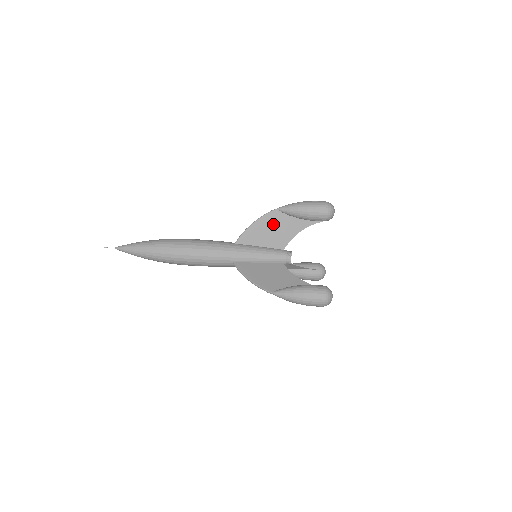
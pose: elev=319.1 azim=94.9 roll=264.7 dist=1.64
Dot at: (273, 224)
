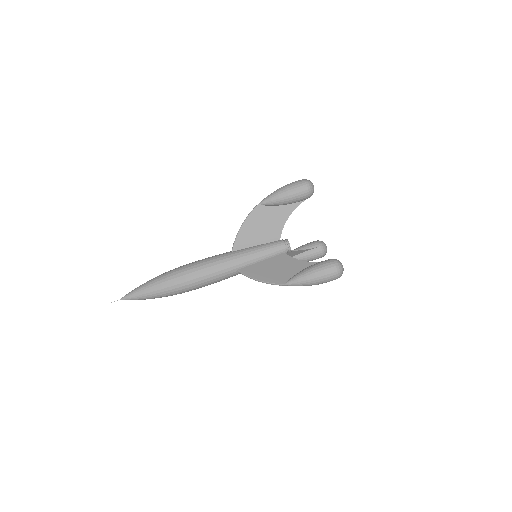
Dot at: (260, 220)
